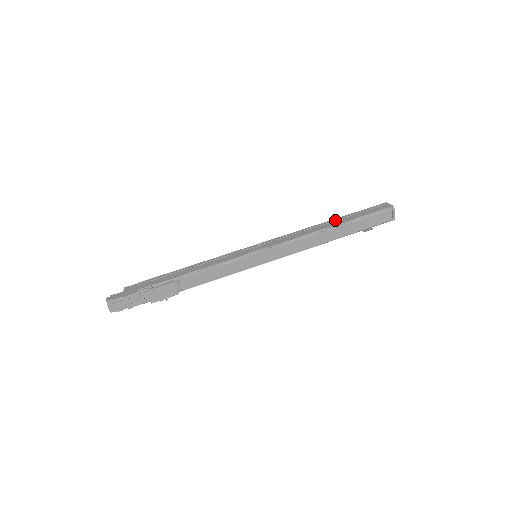
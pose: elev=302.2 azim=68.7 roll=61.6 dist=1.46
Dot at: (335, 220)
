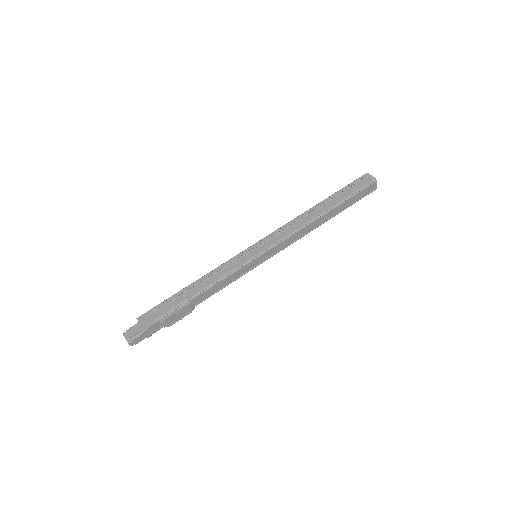
Dot at: (324, 203)
